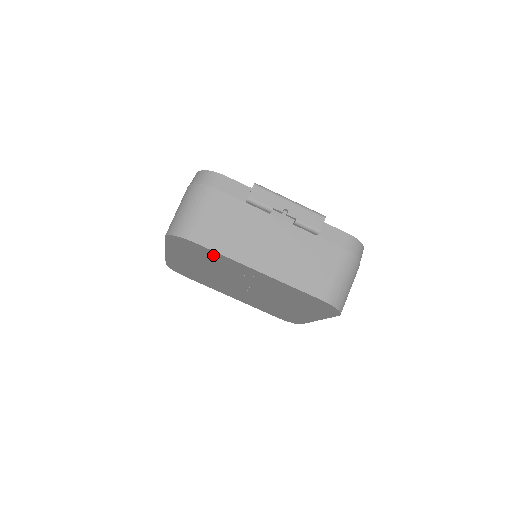
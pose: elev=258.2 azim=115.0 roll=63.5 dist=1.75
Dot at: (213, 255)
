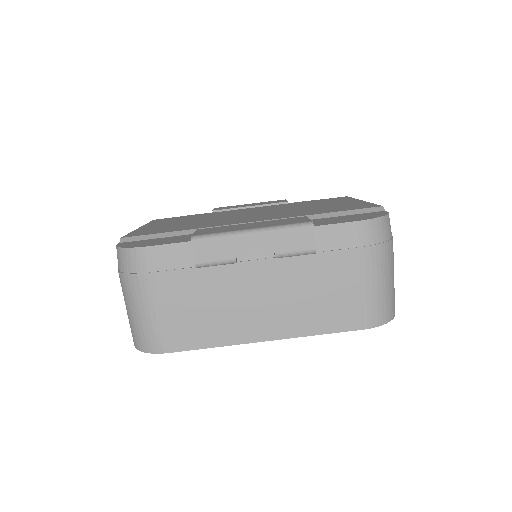
Dot at: occluded
